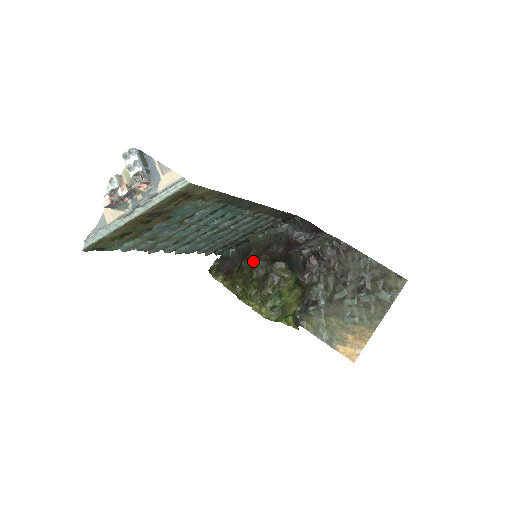
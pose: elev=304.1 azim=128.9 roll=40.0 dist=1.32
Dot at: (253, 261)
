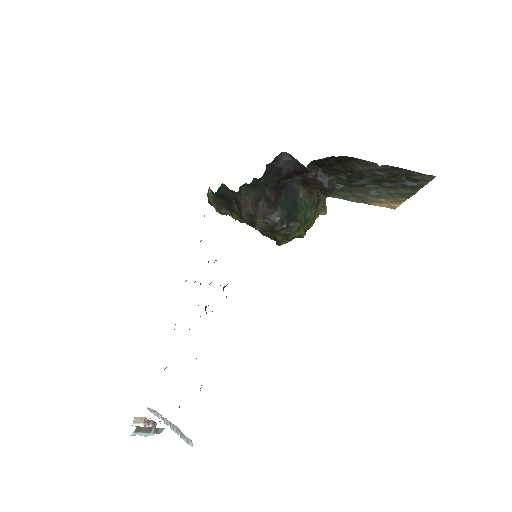
Dot at: occluded
